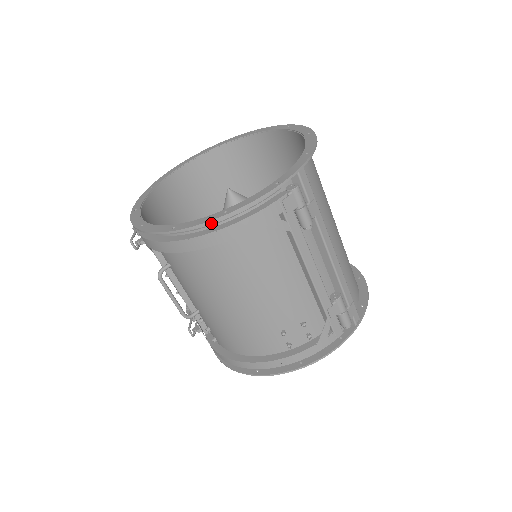
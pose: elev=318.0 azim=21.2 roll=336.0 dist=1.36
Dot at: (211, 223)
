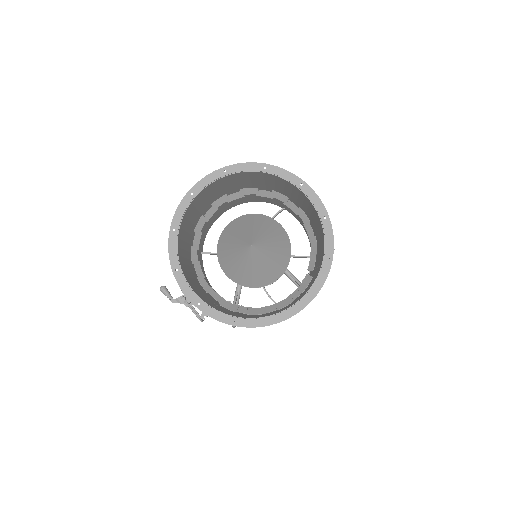
Dot at: (297, 302)
